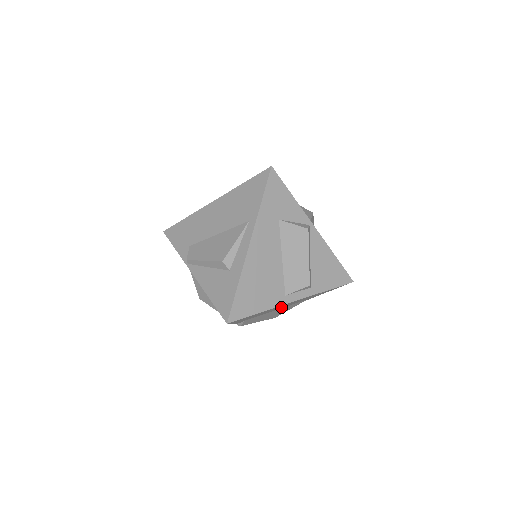
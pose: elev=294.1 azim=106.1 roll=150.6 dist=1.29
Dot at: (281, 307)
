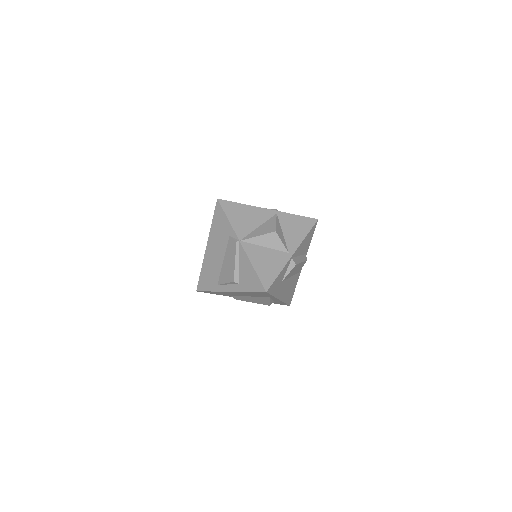
Dot at: occluded
